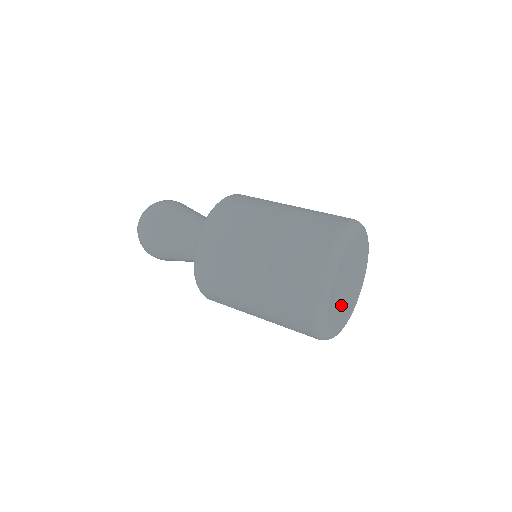
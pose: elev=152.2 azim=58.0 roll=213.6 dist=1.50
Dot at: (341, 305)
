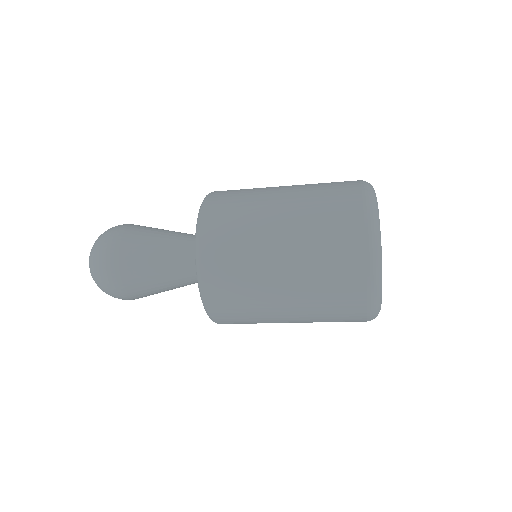
Dot at: occluded
